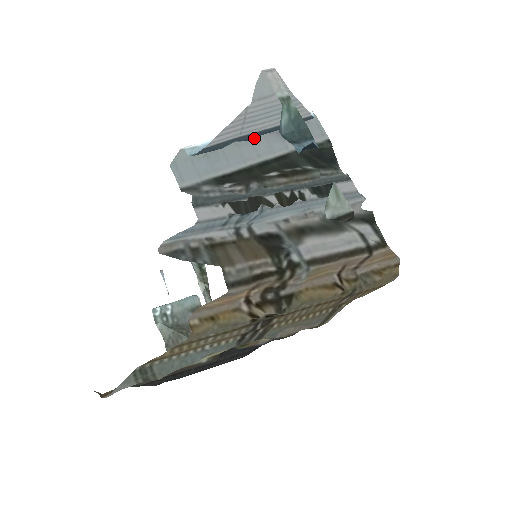
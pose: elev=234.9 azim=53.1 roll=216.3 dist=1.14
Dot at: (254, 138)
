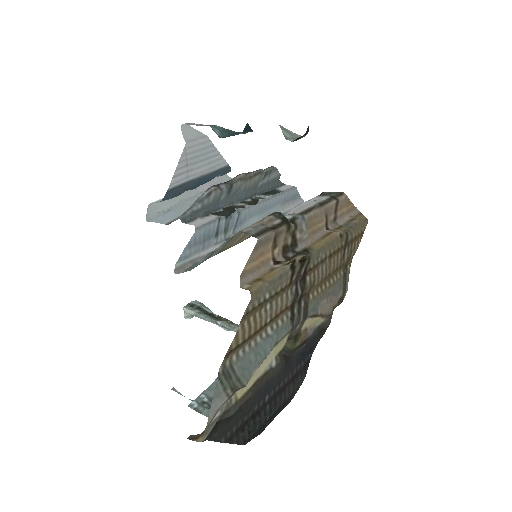
Dot at: (197, 195)
